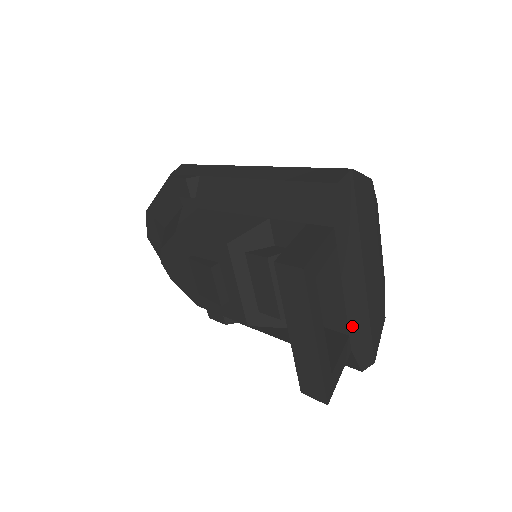
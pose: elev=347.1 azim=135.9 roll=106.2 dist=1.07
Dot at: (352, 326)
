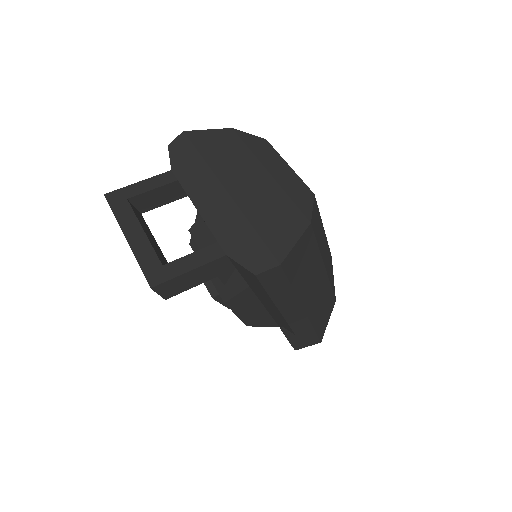
Dot at: (220, 233)
